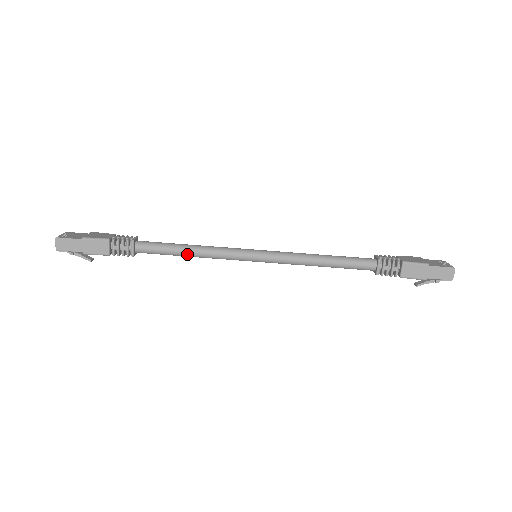
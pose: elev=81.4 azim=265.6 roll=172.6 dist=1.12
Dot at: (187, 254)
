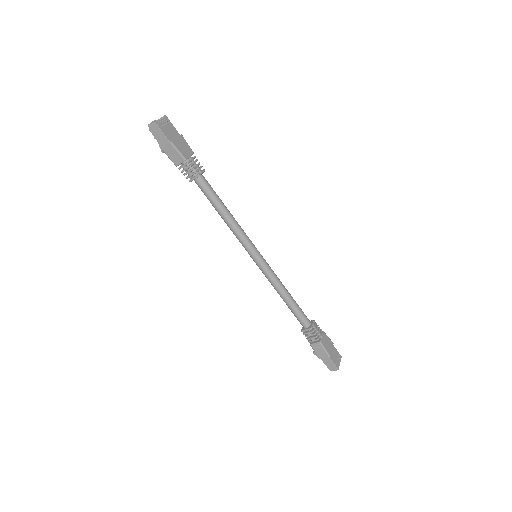
Dot at: (221, 215)
